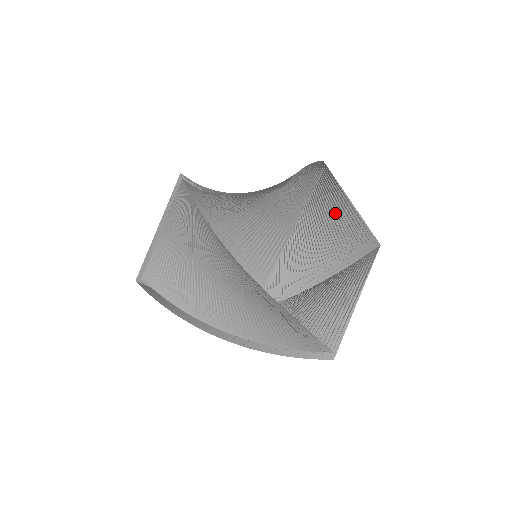
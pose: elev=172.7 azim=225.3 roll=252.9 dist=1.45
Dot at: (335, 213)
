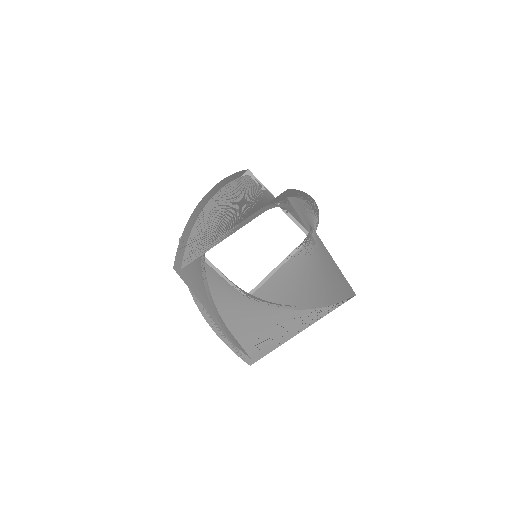
Dot at: (320, 245)
